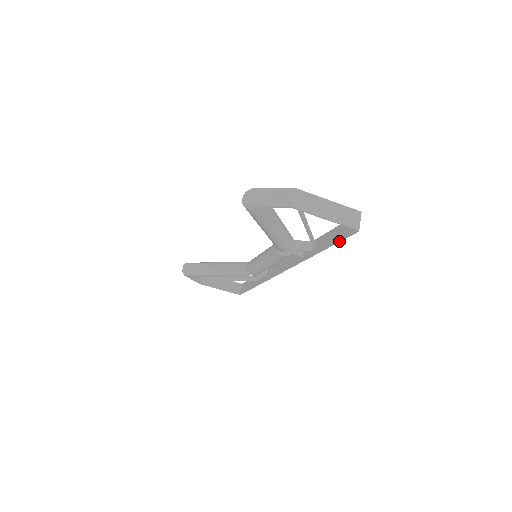
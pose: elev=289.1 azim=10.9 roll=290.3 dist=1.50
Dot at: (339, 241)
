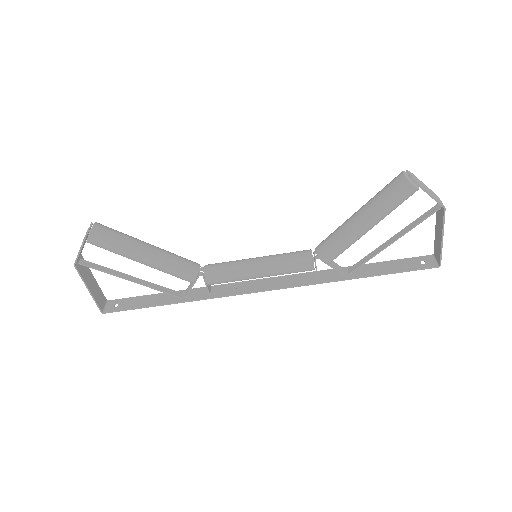
Dot at: (403, 271)
